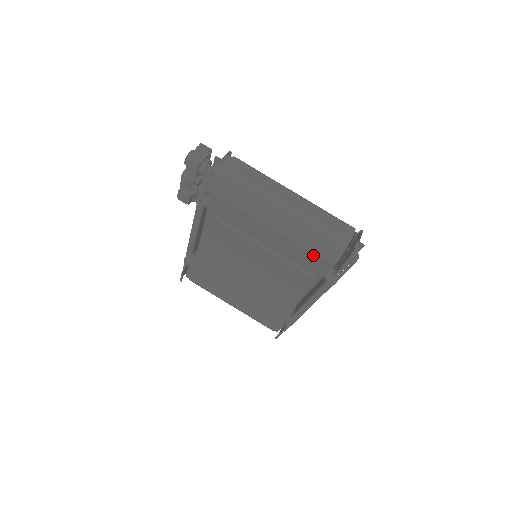
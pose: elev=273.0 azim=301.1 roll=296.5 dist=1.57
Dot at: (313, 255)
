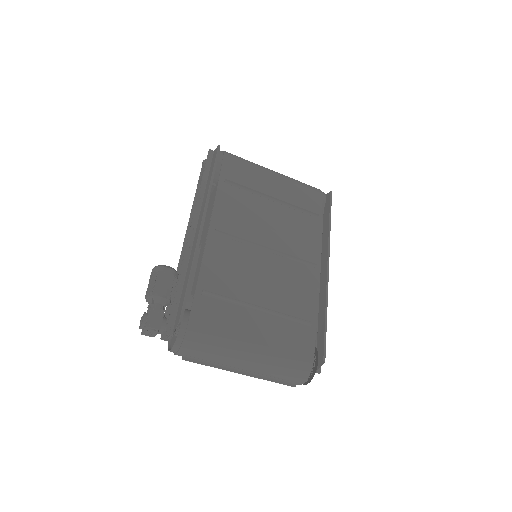
Dot at: occluded
